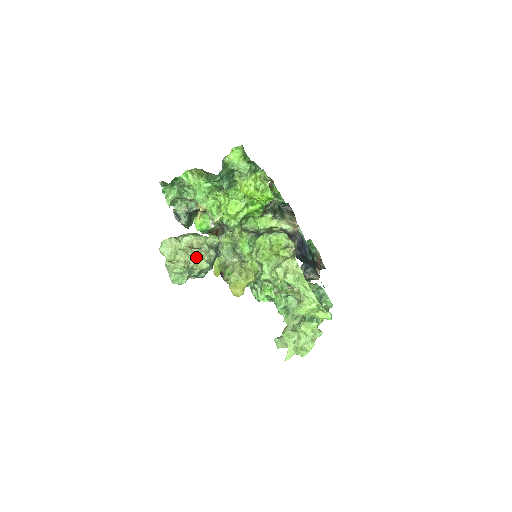
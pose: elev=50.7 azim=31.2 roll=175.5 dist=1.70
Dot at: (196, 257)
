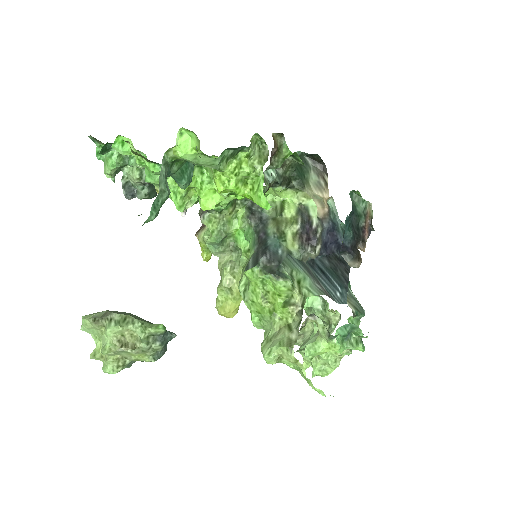
Dot at: (132, 354)
